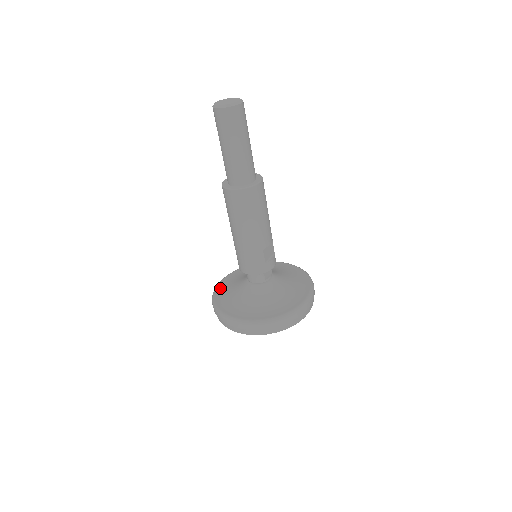
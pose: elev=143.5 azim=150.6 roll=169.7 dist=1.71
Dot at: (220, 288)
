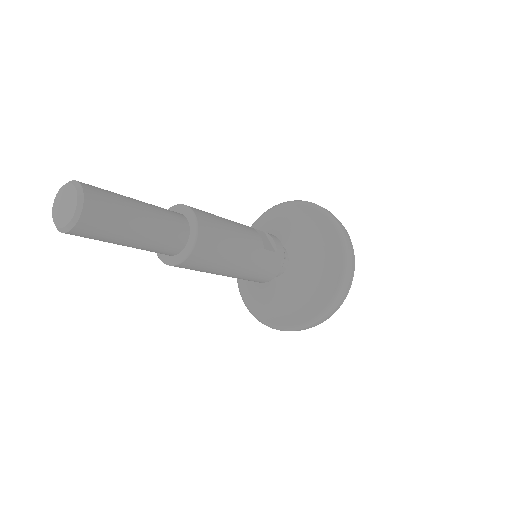
Dot at: (256, 309)
